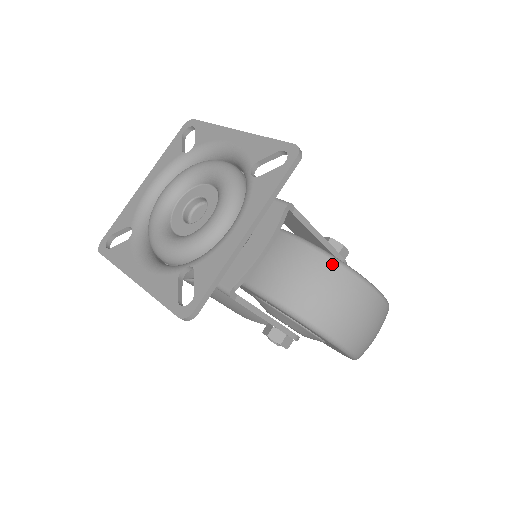
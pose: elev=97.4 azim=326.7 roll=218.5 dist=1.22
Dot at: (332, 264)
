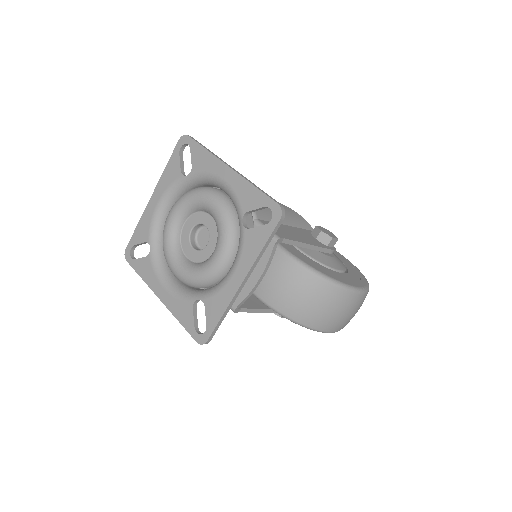
Dot at: (317, 280)
